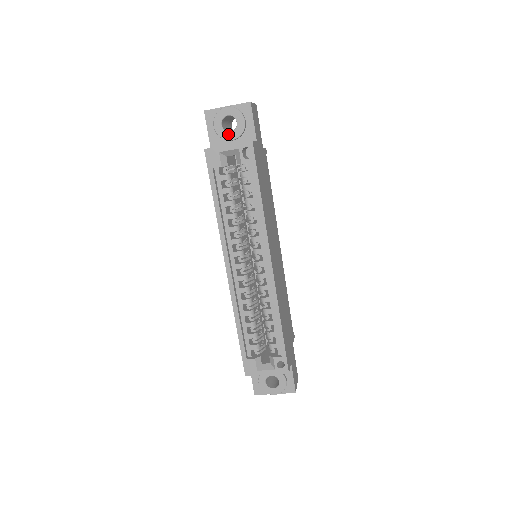
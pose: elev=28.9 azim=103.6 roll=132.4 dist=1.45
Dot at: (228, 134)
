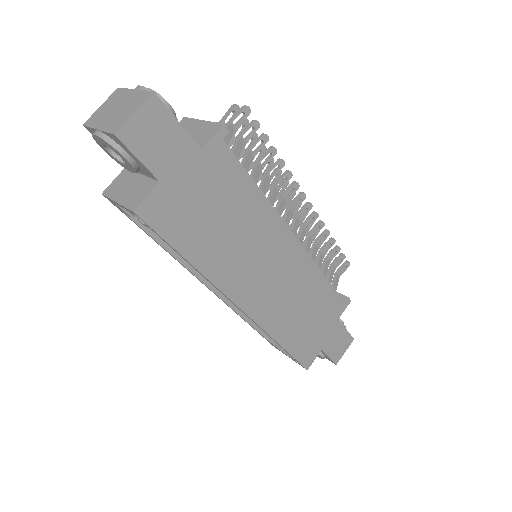
Dot at: (124, 165)
